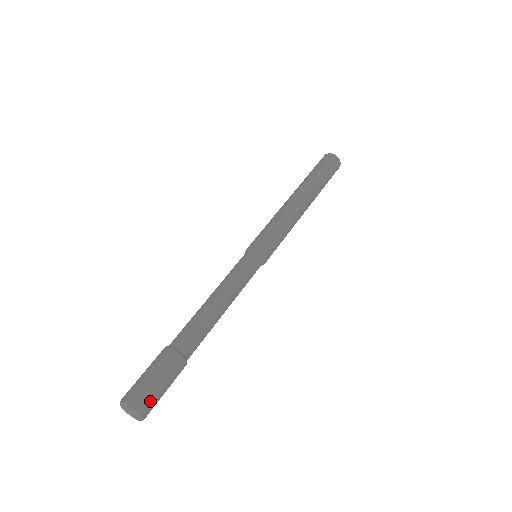
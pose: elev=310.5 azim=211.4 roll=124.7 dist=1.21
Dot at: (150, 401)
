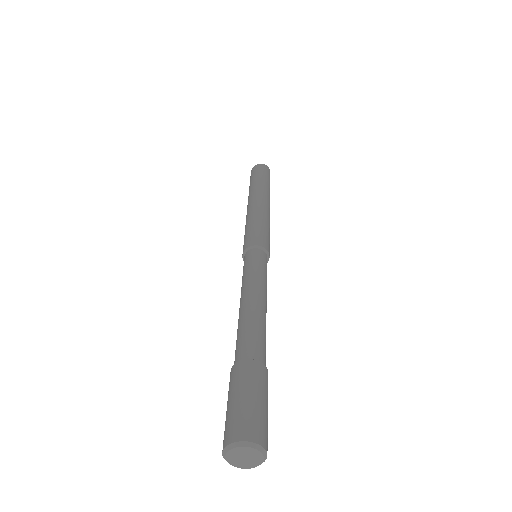
Dot at: (266, 431)
